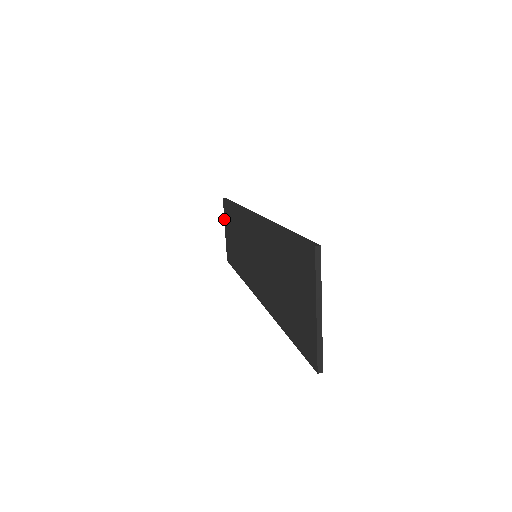
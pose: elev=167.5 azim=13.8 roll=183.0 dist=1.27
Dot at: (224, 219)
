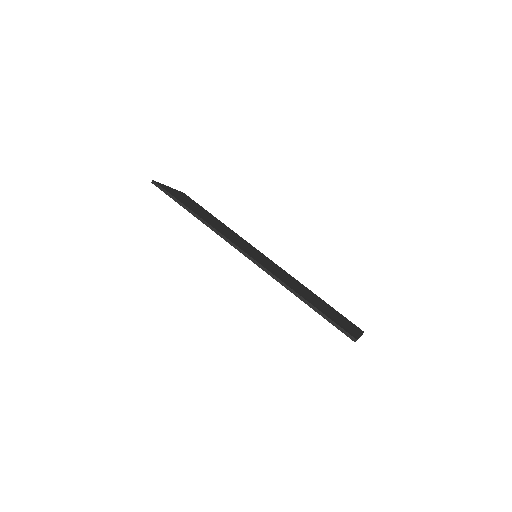
Dot at: occluded
